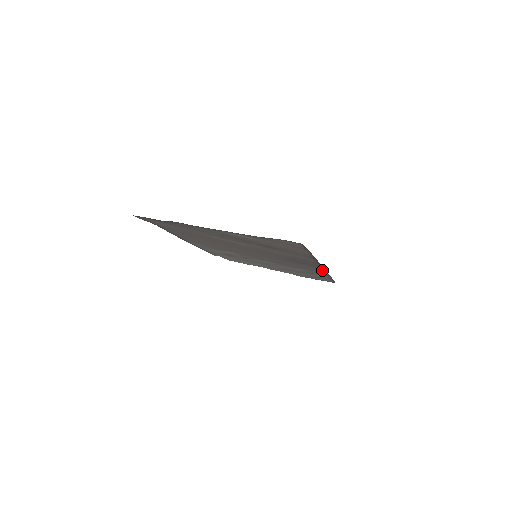
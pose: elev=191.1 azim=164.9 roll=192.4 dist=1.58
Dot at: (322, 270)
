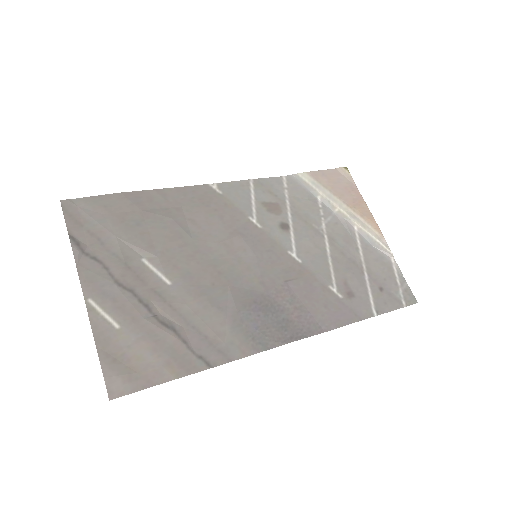
Dot at: (314, 329)
